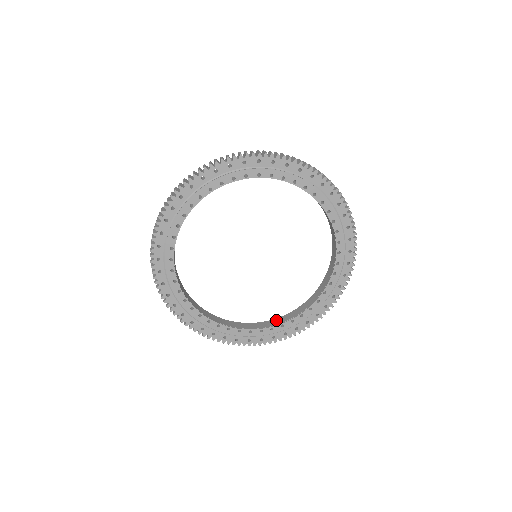
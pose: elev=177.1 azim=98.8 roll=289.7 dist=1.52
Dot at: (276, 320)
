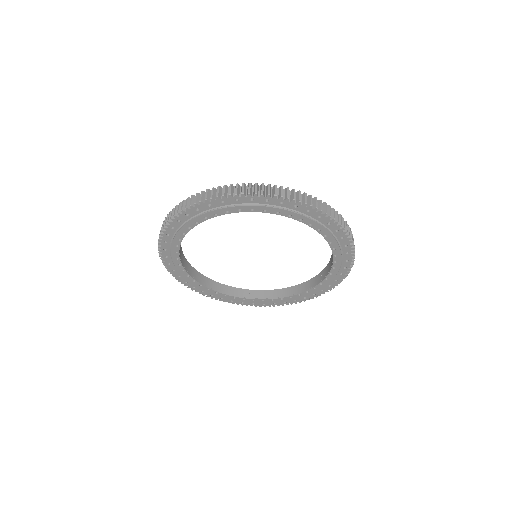
Dot at: (286, 290)
